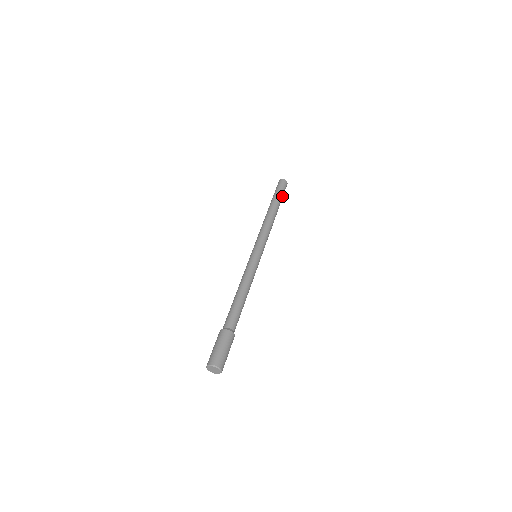
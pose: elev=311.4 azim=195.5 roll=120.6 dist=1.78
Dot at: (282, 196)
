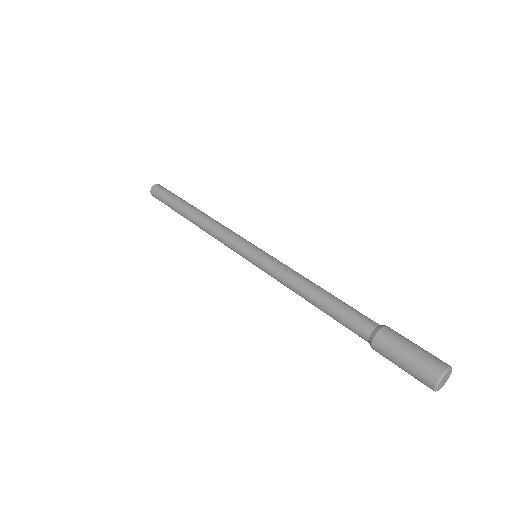
Dot at: (174, 196)
